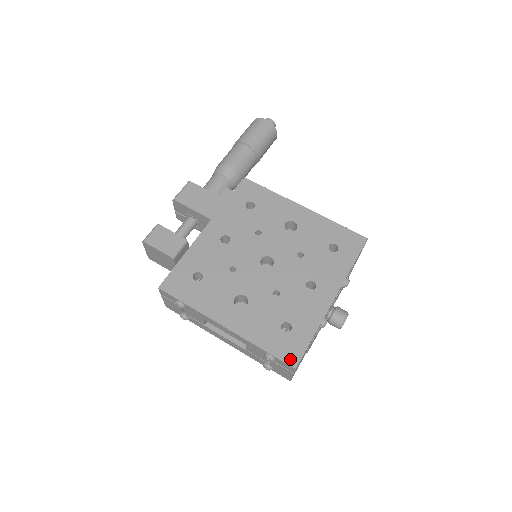
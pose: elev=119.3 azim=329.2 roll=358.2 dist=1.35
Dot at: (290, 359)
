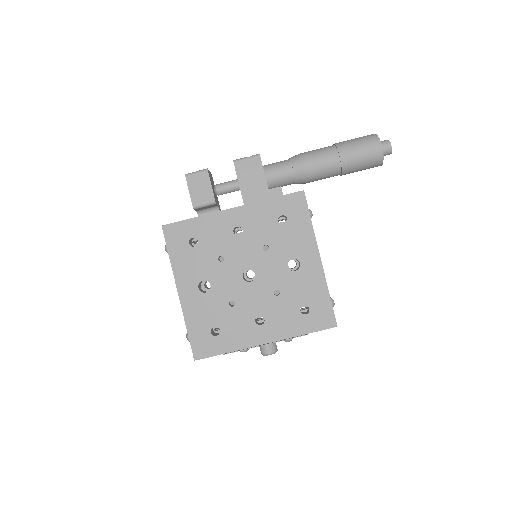
Dot at: (197, 352)
